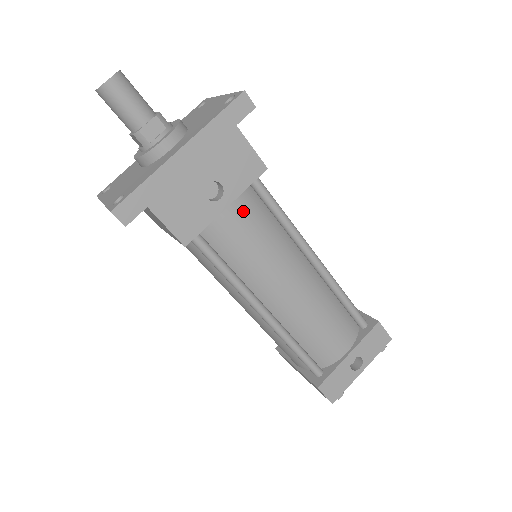
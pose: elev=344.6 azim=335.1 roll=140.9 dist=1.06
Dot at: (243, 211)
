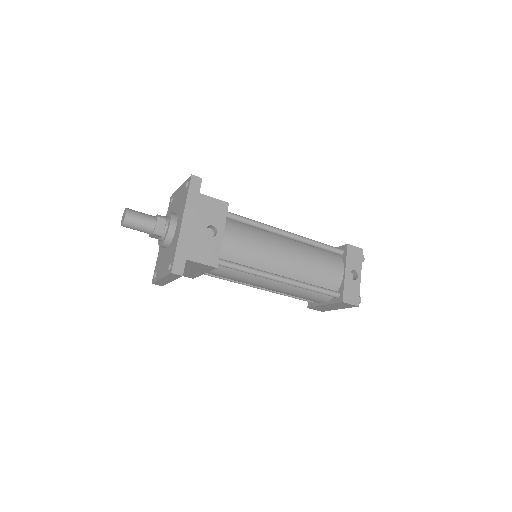
Dot at: (232, 232)
